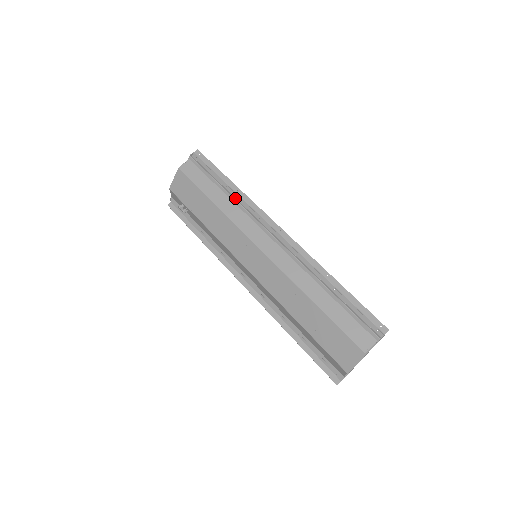
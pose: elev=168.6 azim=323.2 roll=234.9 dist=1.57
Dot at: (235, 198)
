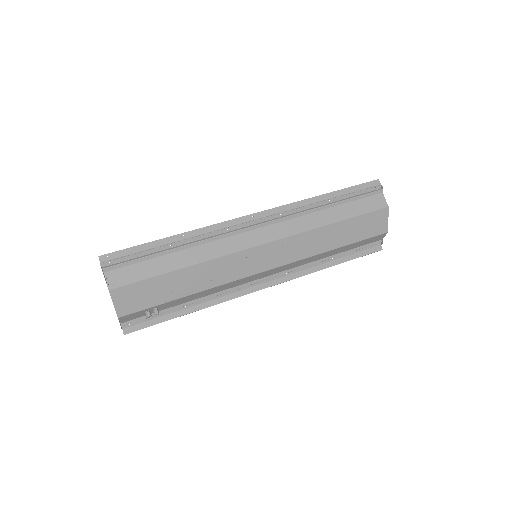
Dot at: (190, 243)
